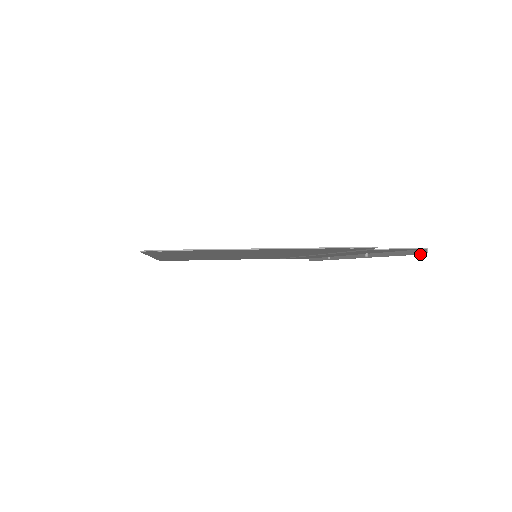
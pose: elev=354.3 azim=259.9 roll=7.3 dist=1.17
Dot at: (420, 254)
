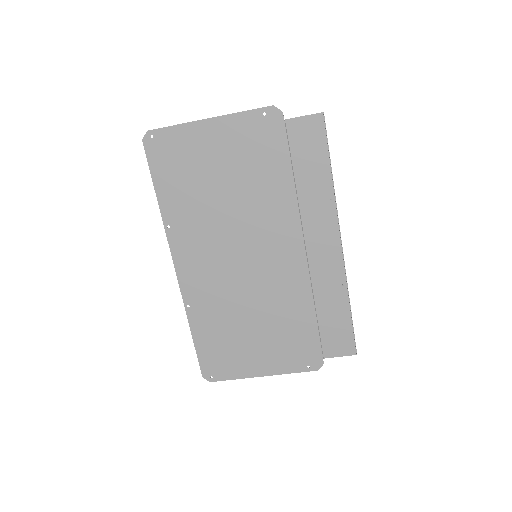
Dot at: (324, 121)
